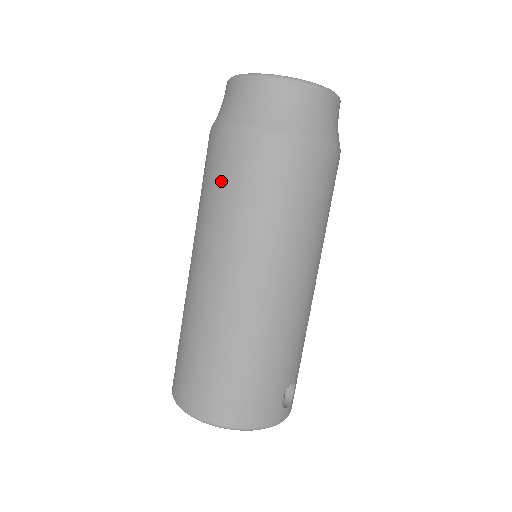
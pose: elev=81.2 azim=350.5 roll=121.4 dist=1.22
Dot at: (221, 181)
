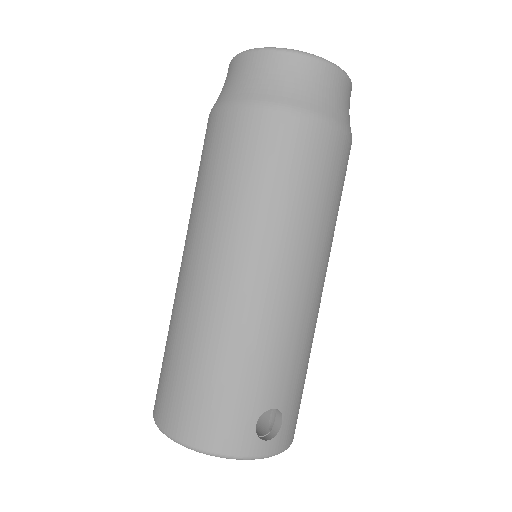
Dot at: (202, 163)
